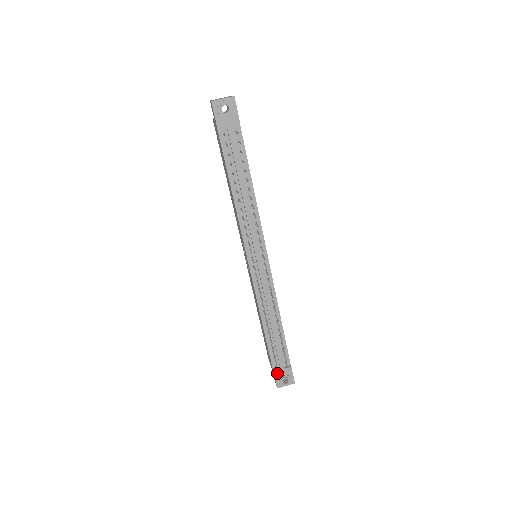
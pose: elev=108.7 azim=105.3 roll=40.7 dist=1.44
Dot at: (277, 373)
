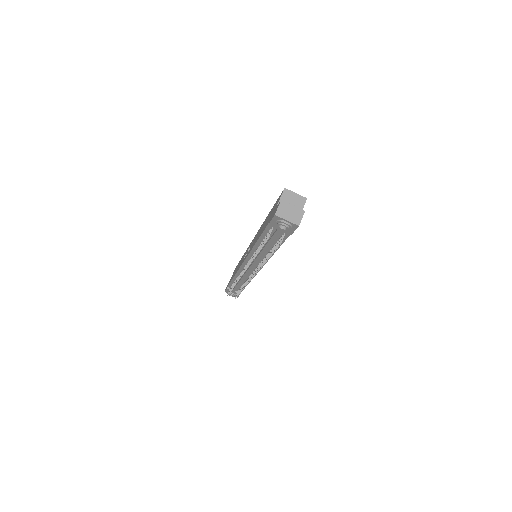
Dot at: occluded
